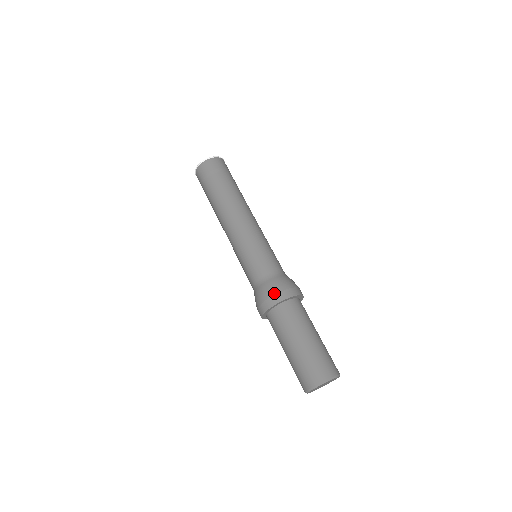
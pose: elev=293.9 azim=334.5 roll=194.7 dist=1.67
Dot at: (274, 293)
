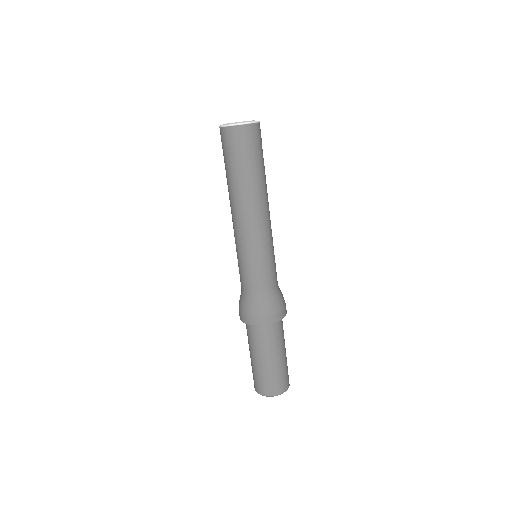
Dot at: (273, 313)
